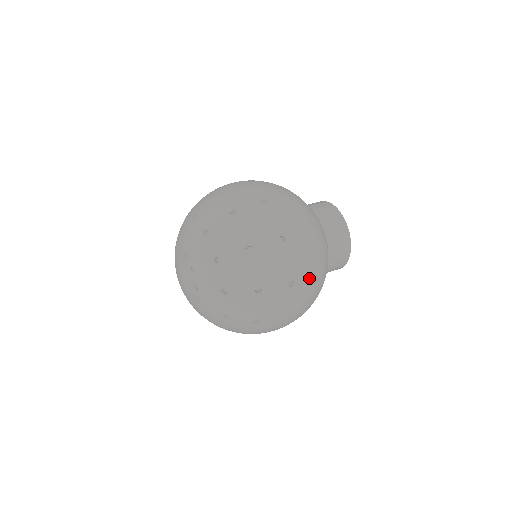
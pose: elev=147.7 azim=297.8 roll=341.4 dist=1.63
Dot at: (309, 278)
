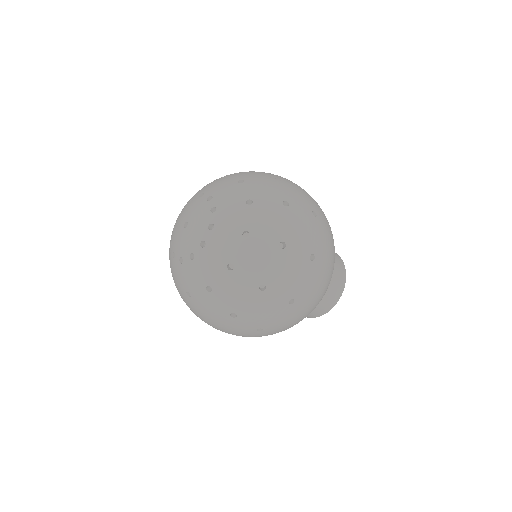
Dot at: occluded
